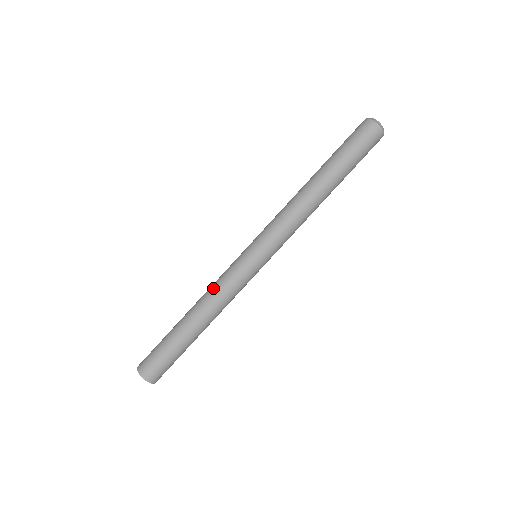
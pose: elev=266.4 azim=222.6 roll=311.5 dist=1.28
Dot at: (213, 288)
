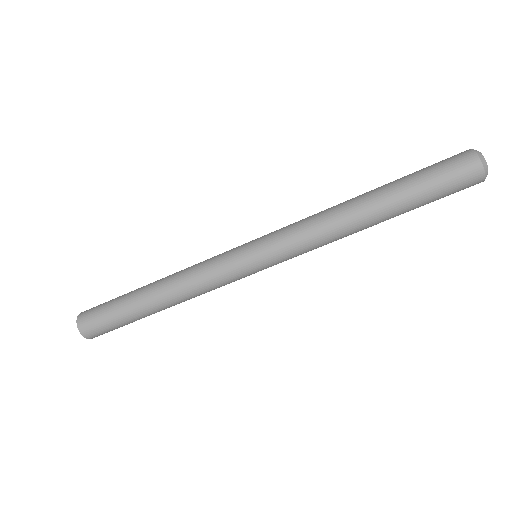
Dot at: (192, 276)
